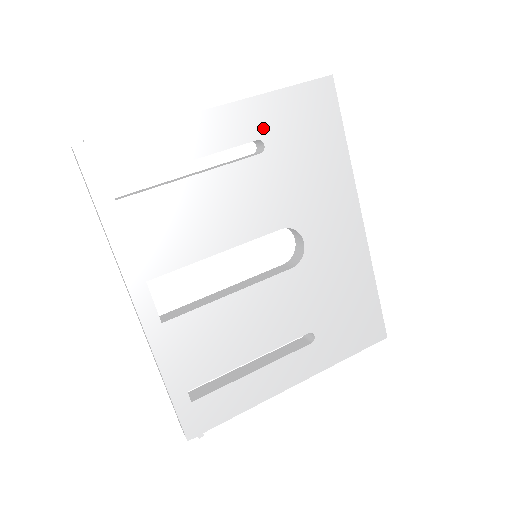
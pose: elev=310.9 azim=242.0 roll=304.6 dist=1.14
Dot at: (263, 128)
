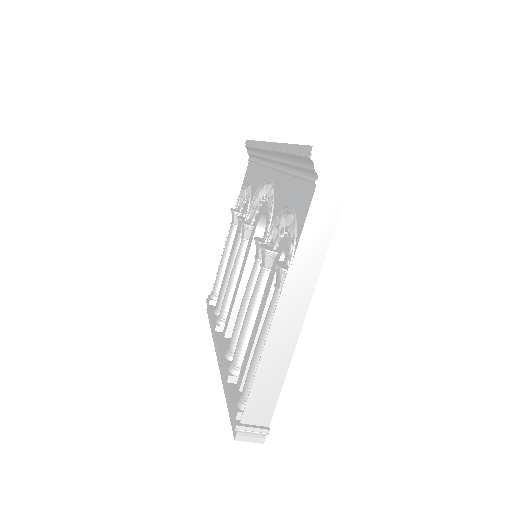
Dot at: occluded
